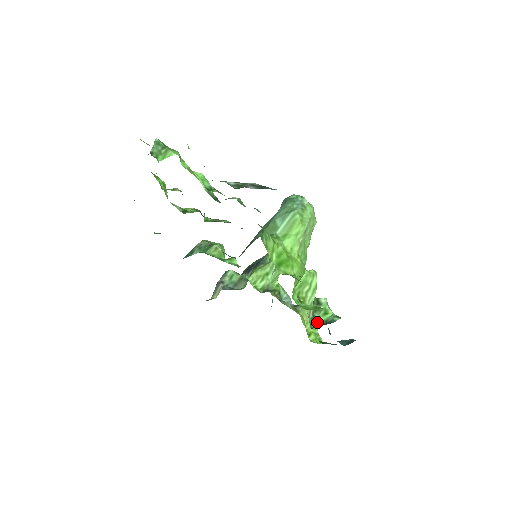
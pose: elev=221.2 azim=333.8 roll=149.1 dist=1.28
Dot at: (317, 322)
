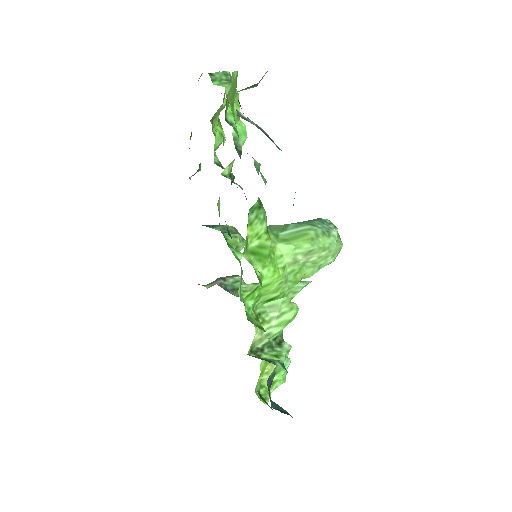
Dot at: (260, 356)
